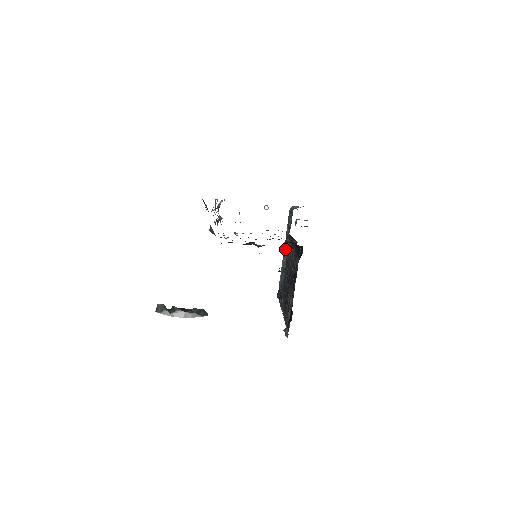
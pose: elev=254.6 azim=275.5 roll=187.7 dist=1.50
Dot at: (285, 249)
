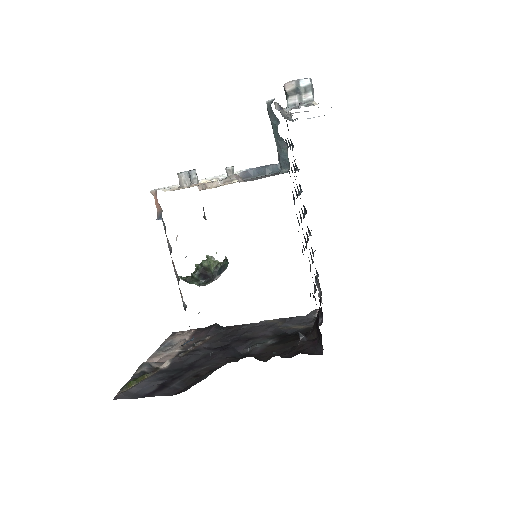
Dot at: occluded
